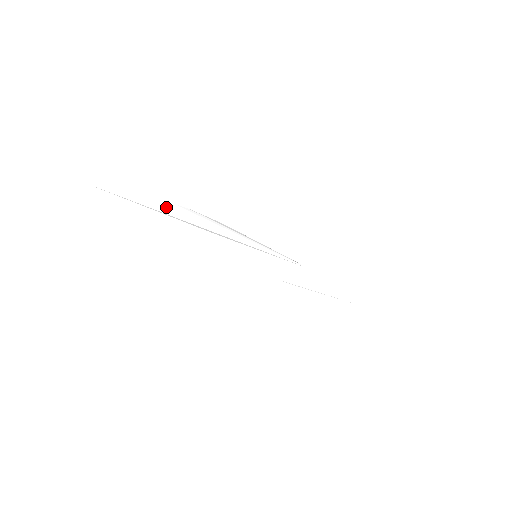
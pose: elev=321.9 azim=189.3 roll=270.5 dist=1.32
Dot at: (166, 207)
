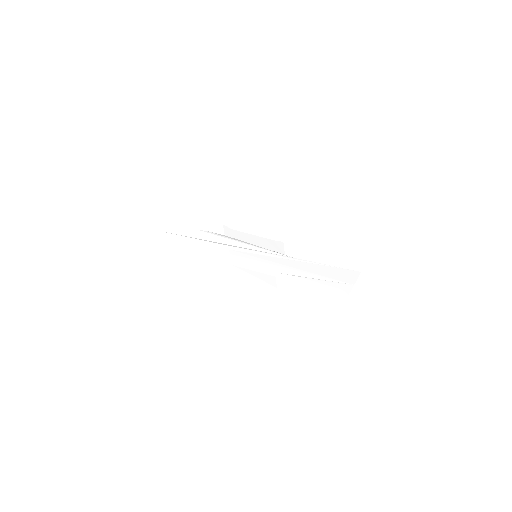
Dot at: (194, 233)
